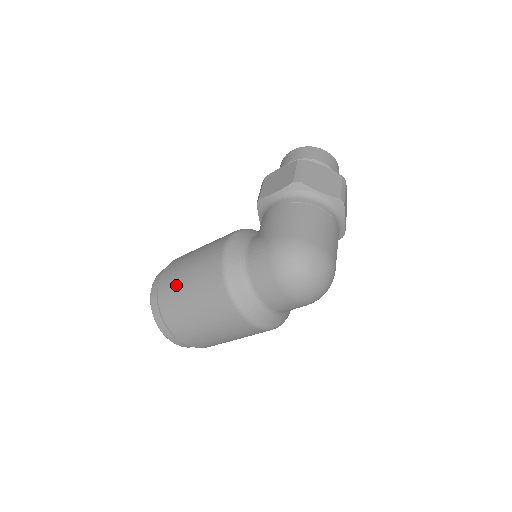
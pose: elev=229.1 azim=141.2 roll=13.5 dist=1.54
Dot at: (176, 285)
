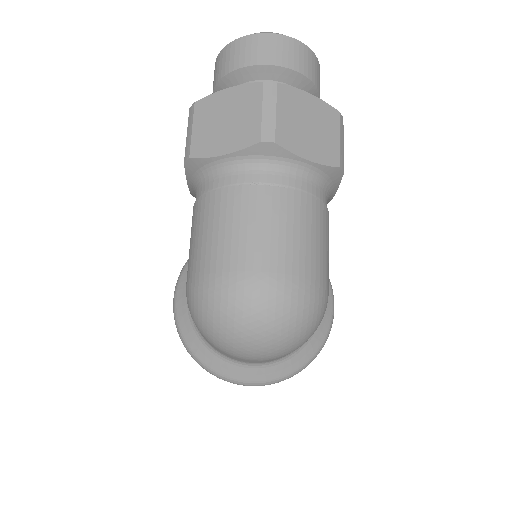
Dot at: occluded
